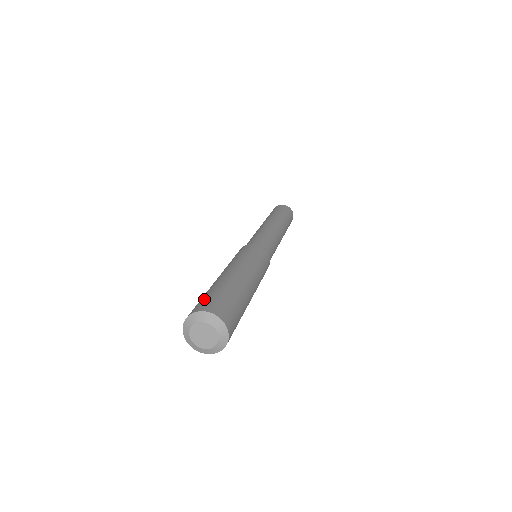
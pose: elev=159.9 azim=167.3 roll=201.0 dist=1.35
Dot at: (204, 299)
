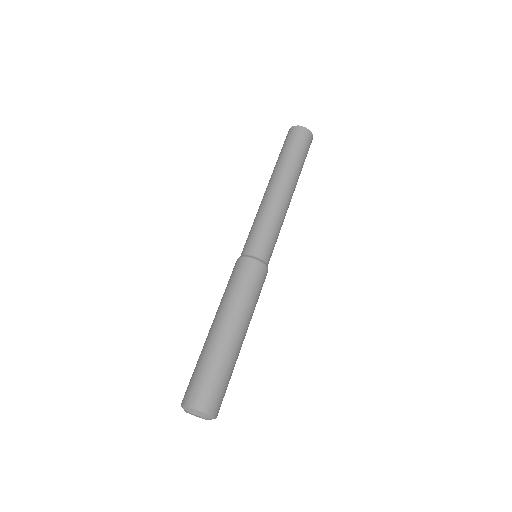
Dot at: (190, 382)
